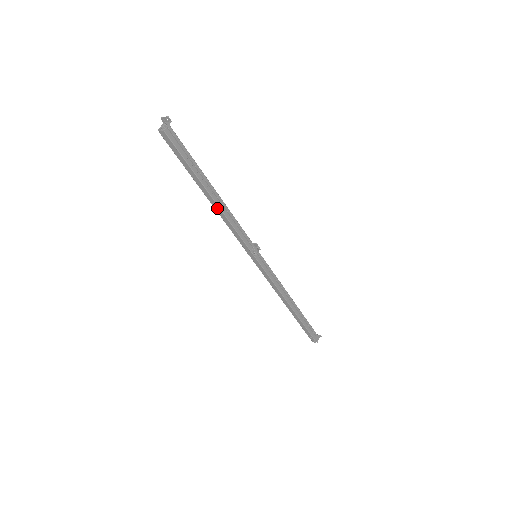
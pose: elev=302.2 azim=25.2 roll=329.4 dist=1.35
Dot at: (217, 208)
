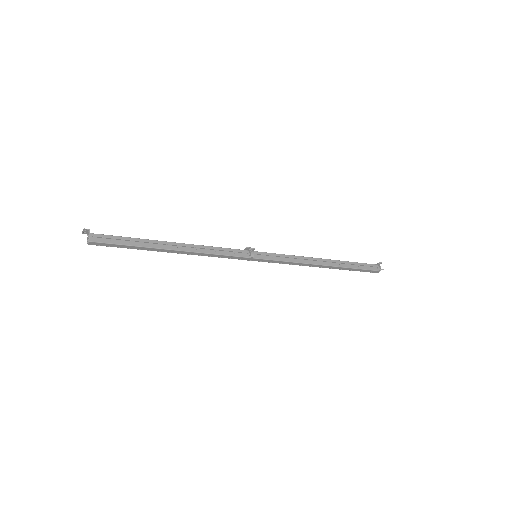
Dot at: (187, 253)
